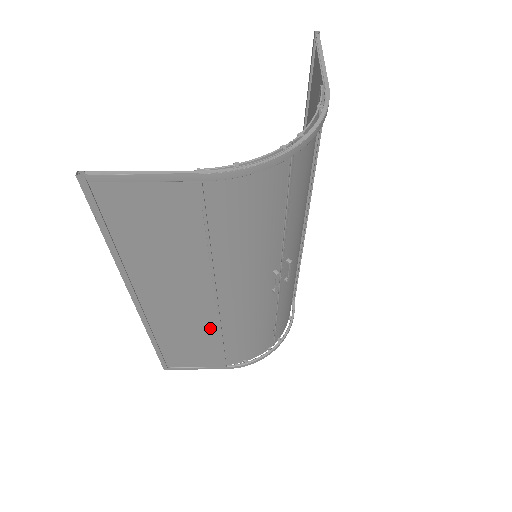
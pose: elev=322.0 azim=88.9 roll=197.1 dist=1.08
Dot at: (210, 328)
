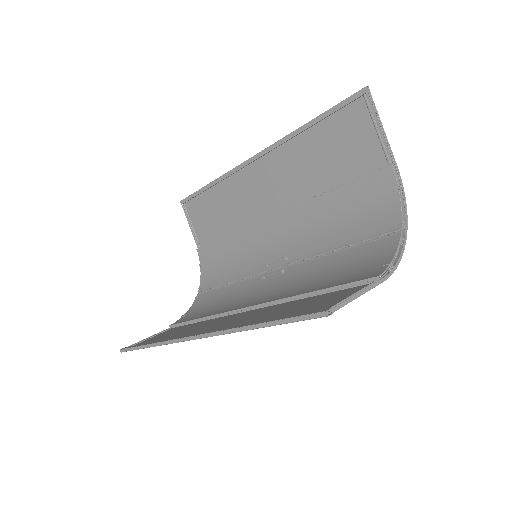
Dot at: occluded
